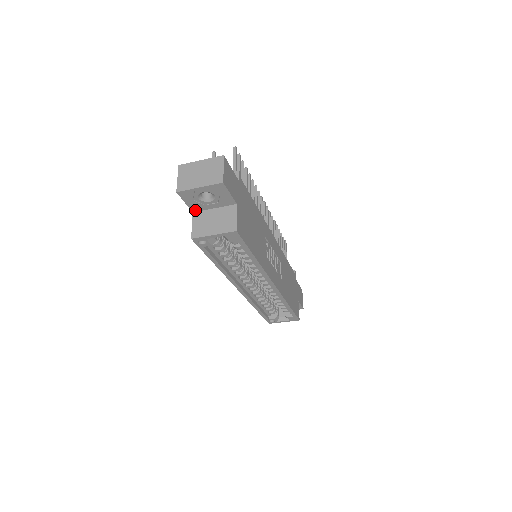
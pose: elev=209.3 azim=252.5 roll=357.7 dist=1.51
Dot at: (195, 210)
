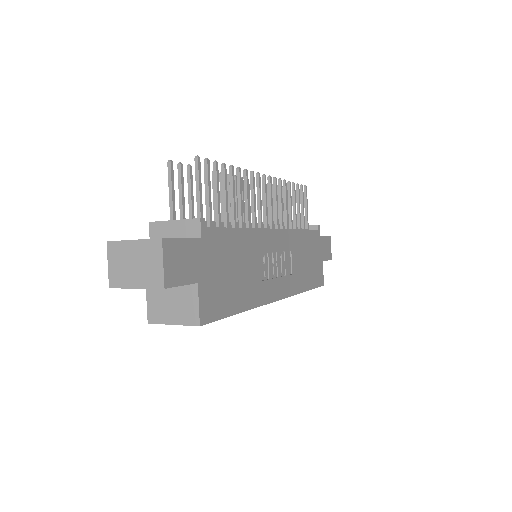
Dot at: occluded
